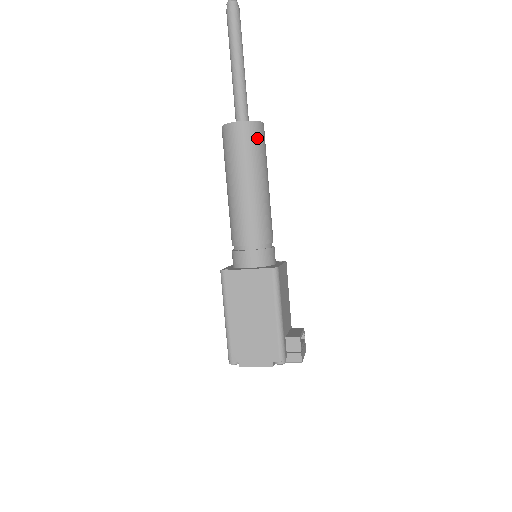
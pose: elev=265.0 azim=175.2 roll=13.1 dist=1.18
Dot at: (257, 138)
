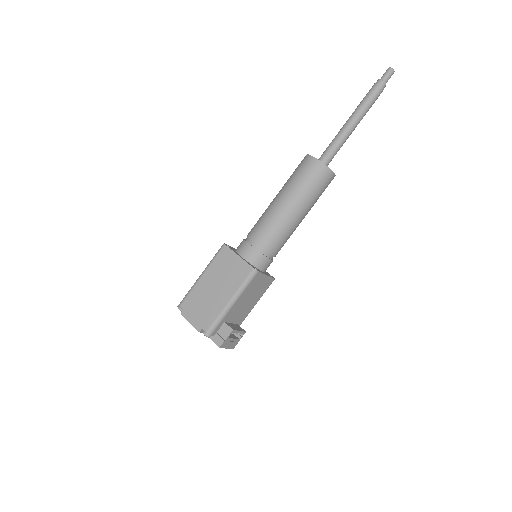
Dot at: (320, 179)
